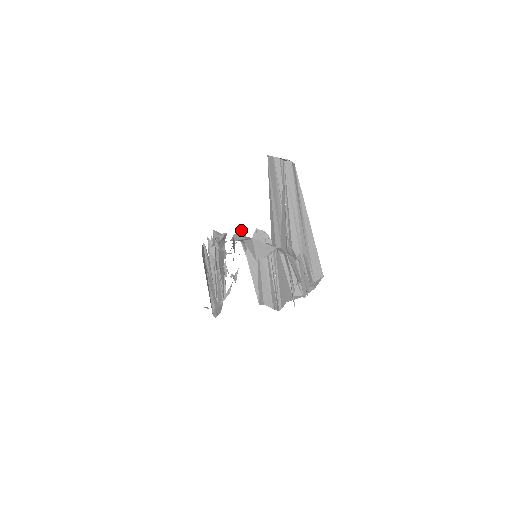
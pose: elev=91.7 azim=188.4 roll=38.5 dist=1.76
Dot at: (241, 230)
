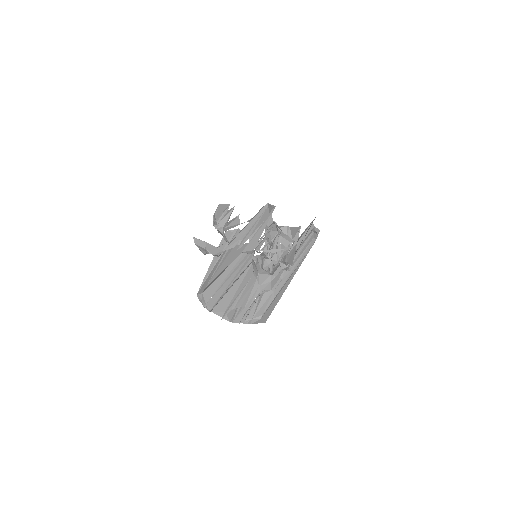
Dot at: (235, 230)
